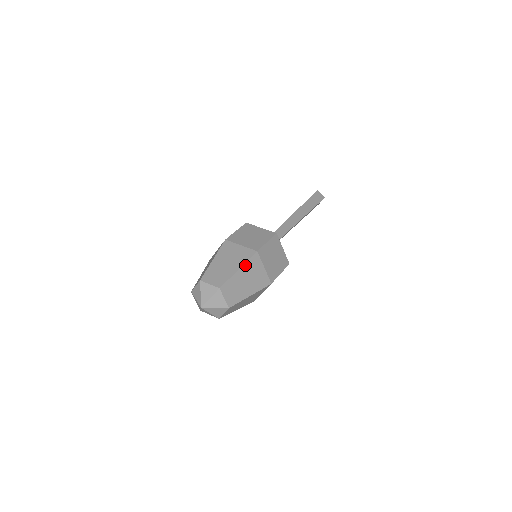
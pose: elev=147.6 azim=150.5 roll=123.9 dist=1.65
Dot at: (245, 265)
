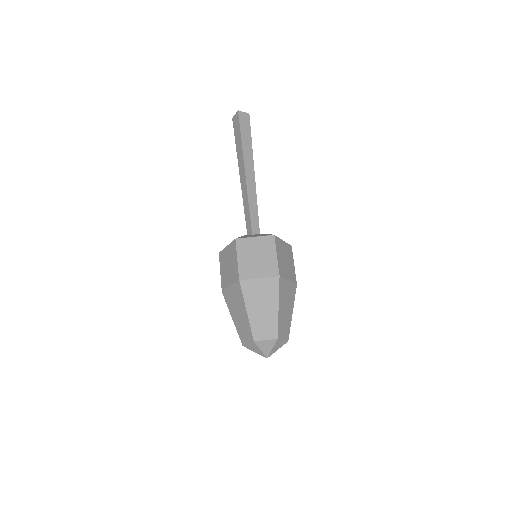
Dot at: (279, 298)
